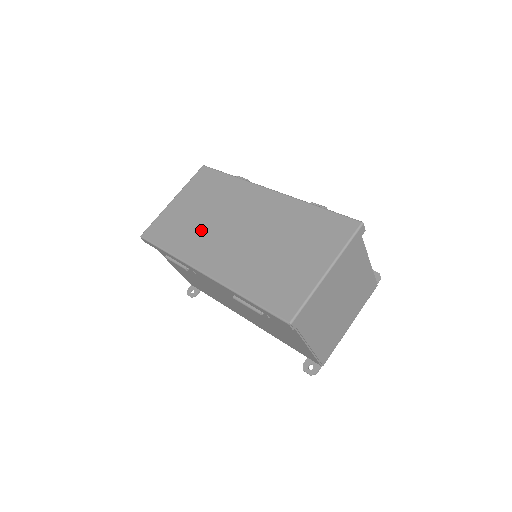
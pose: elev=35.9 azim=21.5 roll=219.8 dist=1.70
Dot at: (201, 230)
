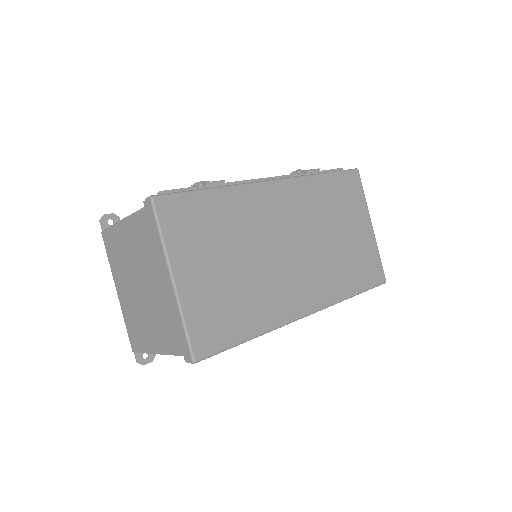
Dot at: (260, 281)
